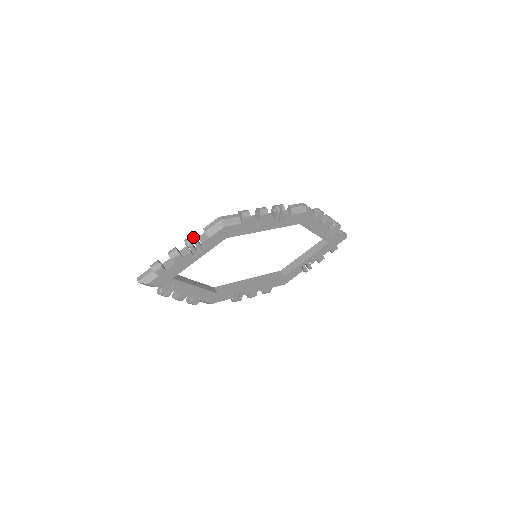
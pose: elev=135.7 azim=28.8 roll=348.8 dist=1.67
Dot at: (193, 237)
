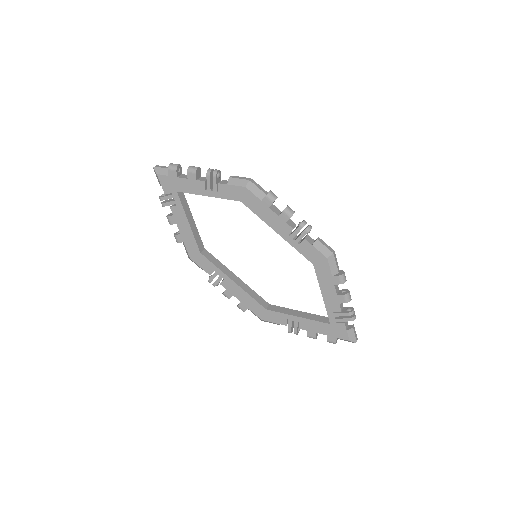
Dot at: (217, 170)
